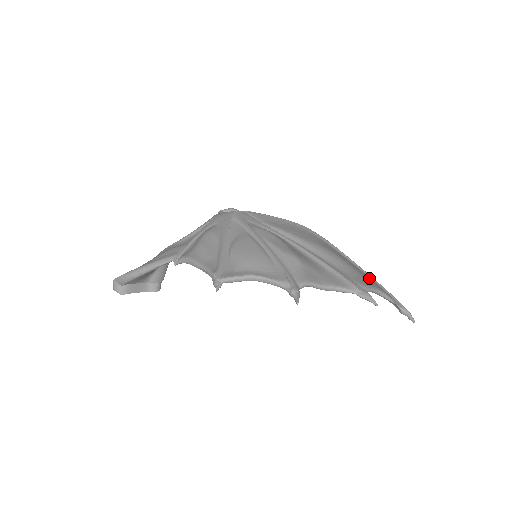
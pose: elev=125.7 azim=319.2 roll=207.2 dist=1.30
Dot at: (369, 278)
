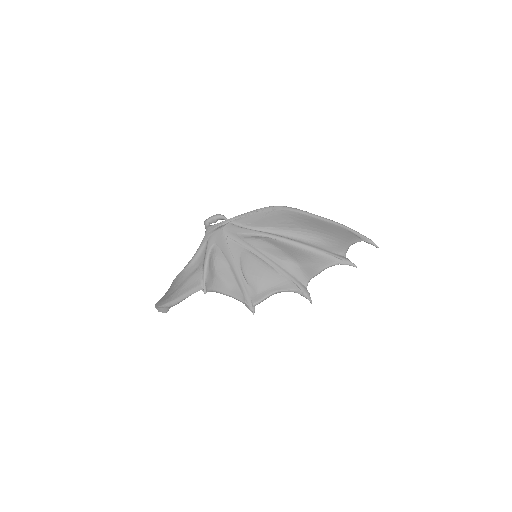
Dot at: (338, 229)
